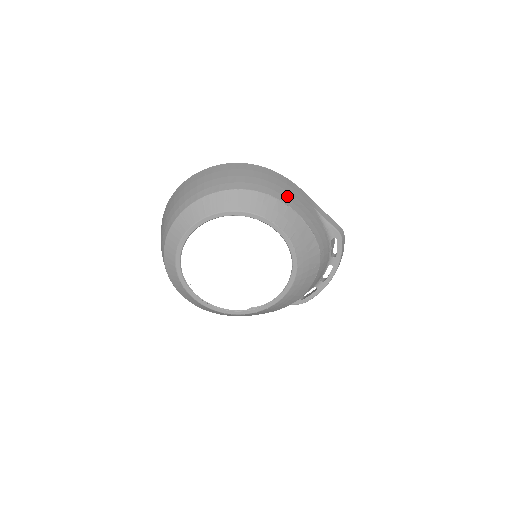
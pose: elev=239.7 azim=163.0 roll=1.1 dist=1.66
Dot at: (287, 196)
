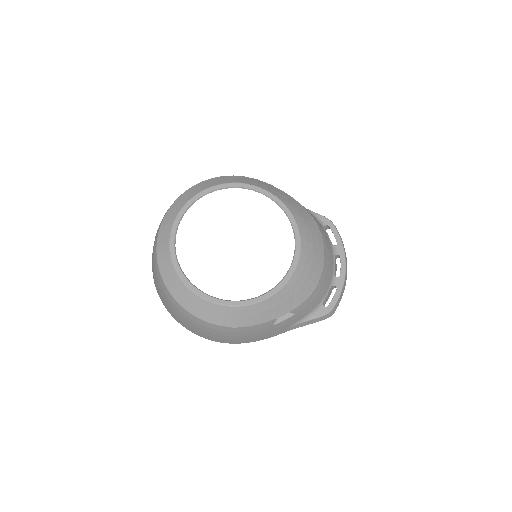
Dot at: occluded
